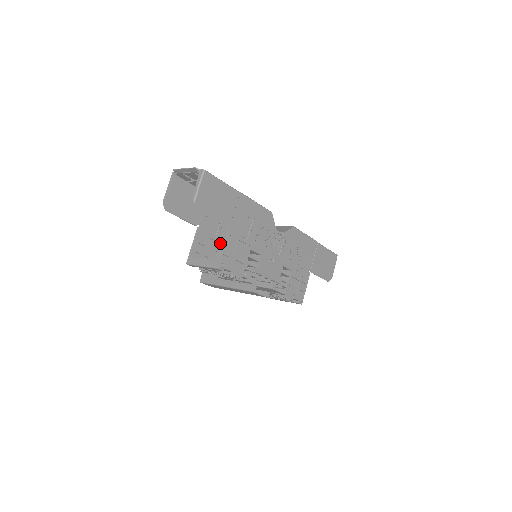
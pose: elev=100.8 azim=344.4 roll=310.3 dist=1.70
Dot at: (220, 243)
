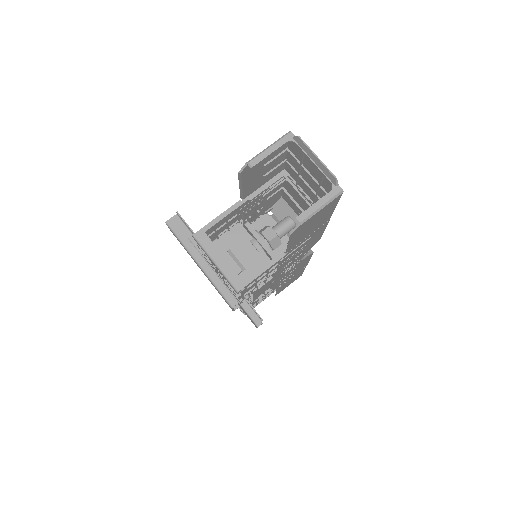
Dot at: (239, 223)
